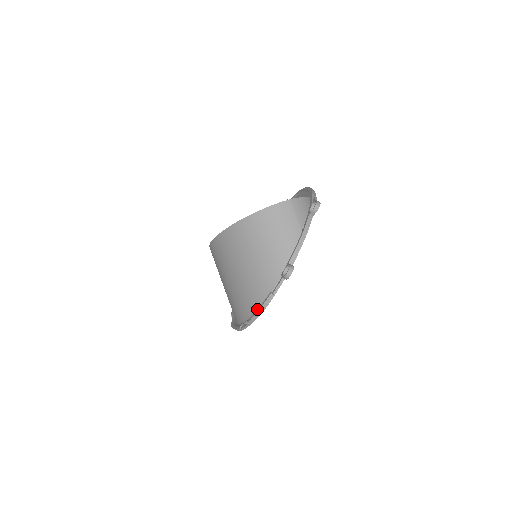
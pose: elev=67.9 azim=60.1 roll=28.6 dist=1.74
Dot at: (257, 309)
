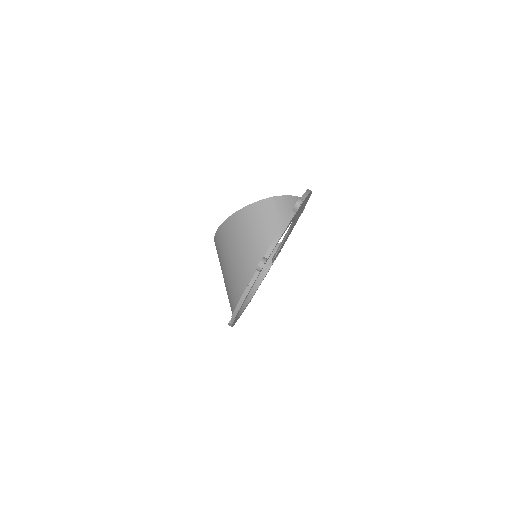
Dot at: occluded
